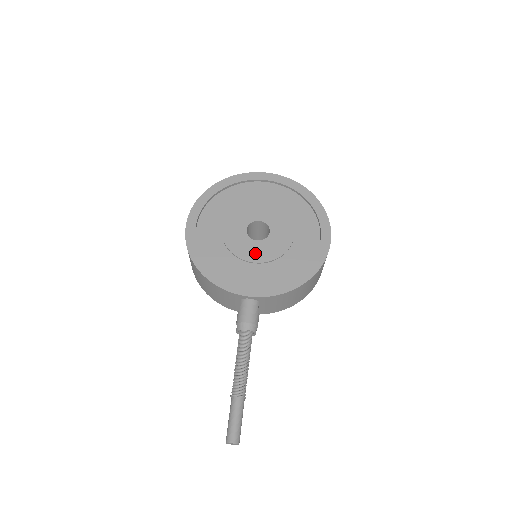
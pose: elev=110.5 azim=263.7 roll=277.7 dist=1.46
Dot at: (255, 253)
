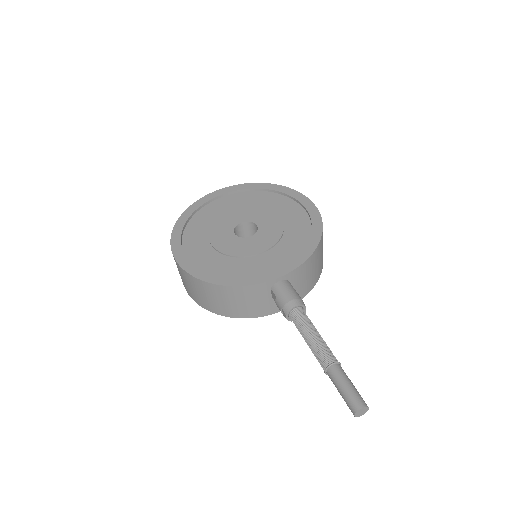
Dot at: (256, 246)
